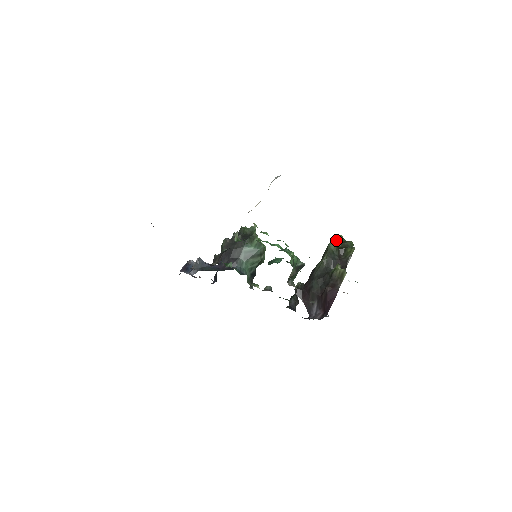
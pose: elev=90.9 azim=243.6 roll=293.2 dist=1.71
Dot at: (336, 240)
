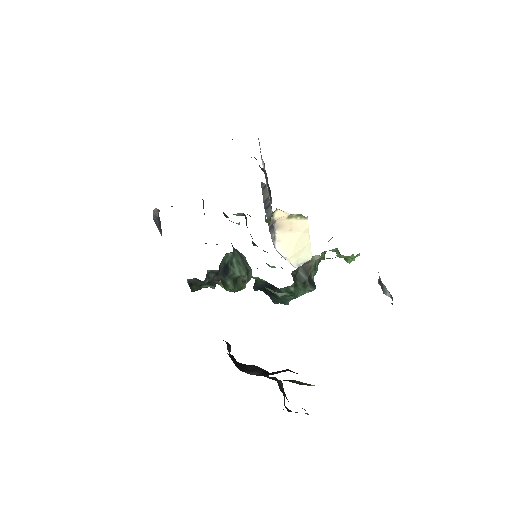
Dot at: occluded
